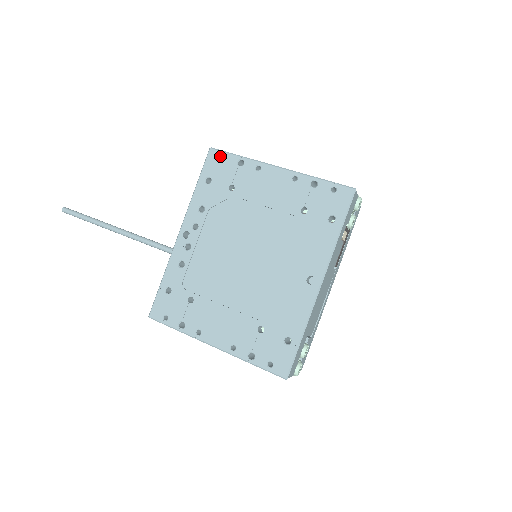
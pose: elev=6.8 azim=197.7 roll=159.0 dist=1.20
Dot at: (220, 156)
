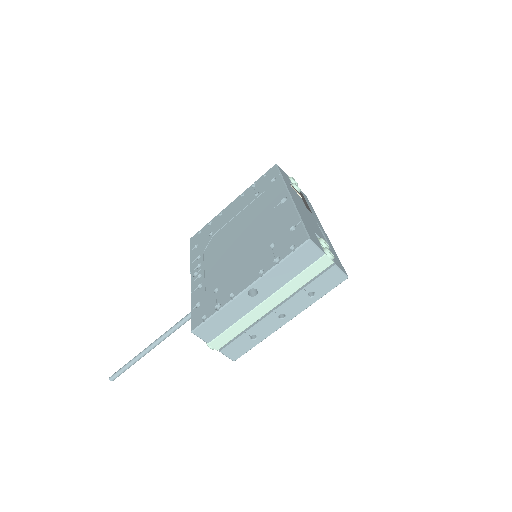
Dot at: (197, 234)
